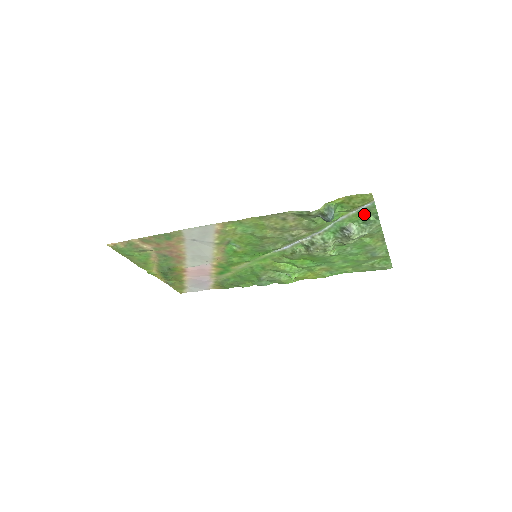
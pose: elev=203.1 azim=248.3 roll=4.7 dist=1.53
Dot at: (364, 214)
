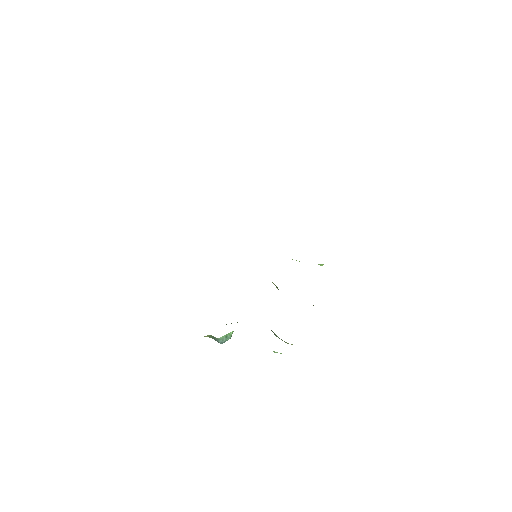
Dot at: occluded
